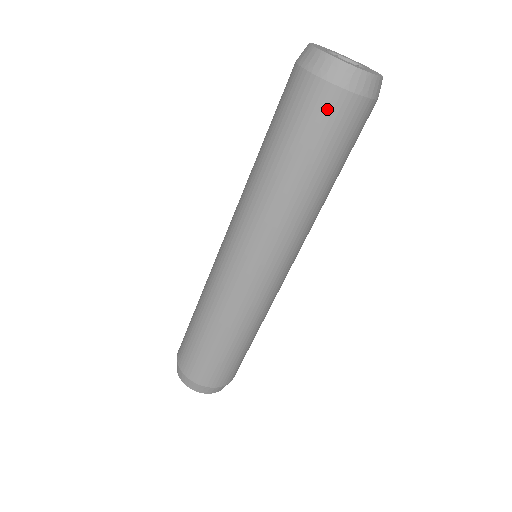
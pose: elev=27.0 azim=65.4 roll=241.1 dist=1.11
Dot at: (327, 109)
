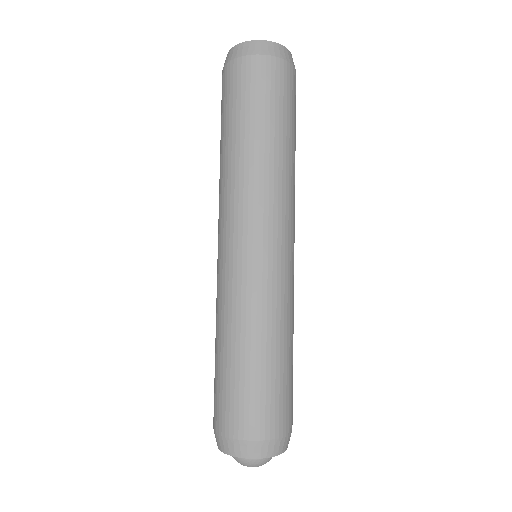
Dot at: (280, 77)
